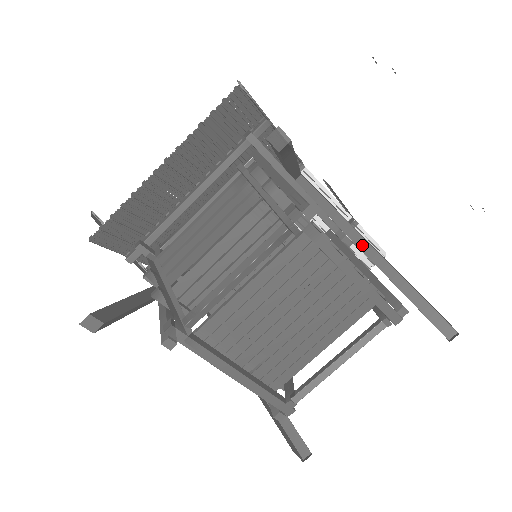
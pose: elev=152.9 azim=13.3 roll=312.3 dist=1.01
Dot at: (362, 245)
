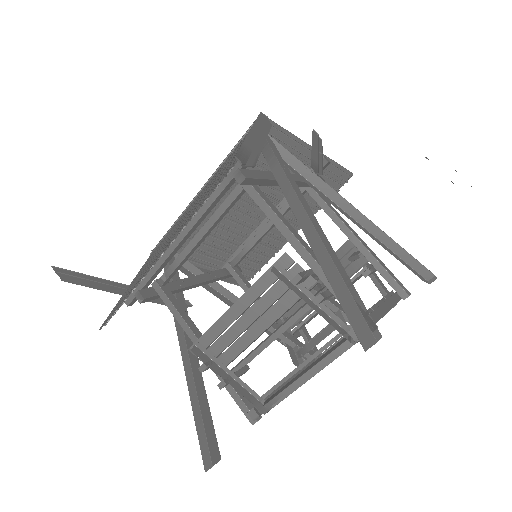
Dot at: (350, 211)
